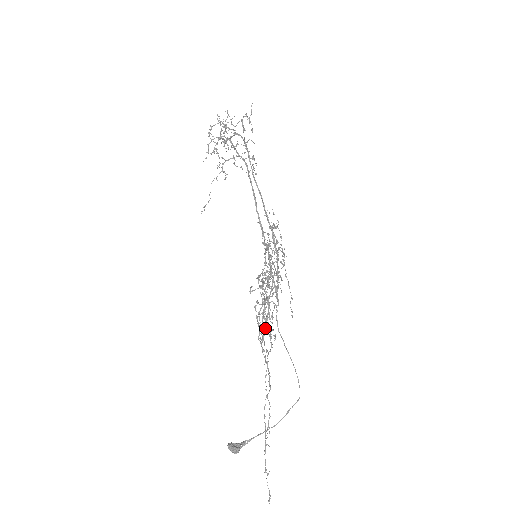
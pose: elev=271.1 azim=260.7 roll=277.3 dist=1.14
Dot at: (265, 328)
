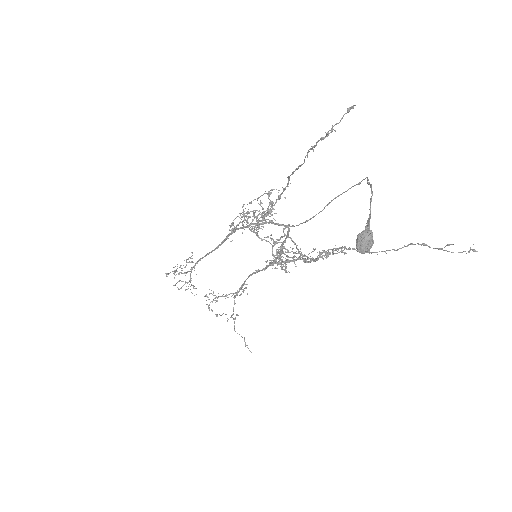
Dot at: (267, 212)
